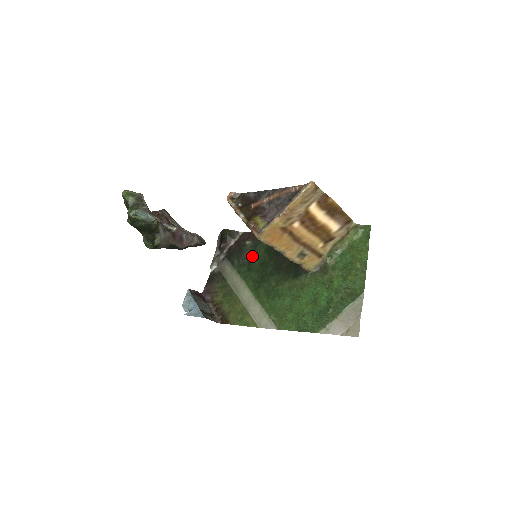
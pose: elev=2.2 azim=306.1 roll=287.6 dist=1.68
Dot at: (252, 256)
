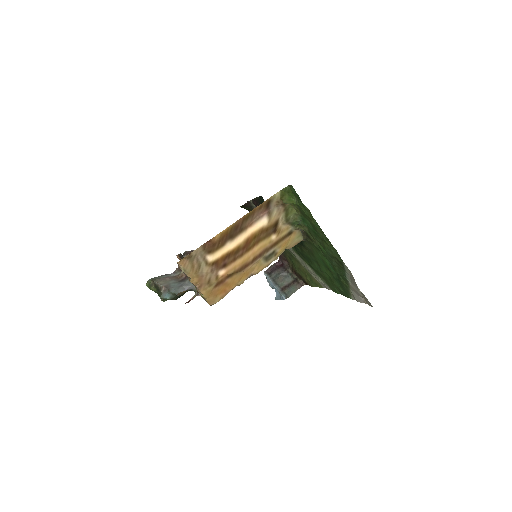
Dot at: occluded
